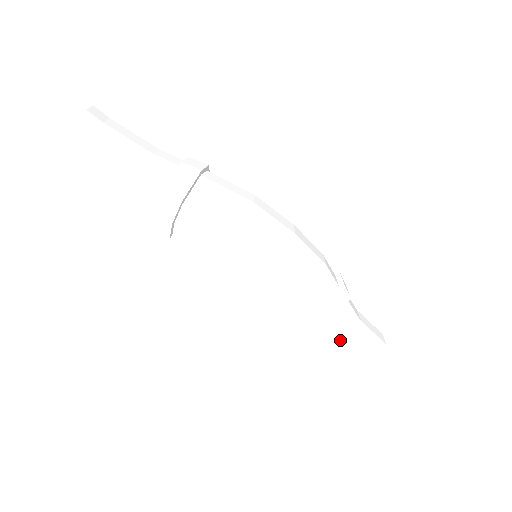
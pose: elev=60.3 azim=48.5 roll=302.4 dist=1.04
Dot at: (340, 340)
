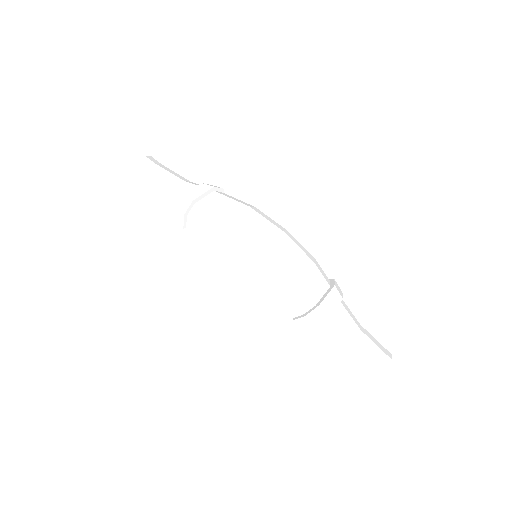
Dot at: (331, 334)
